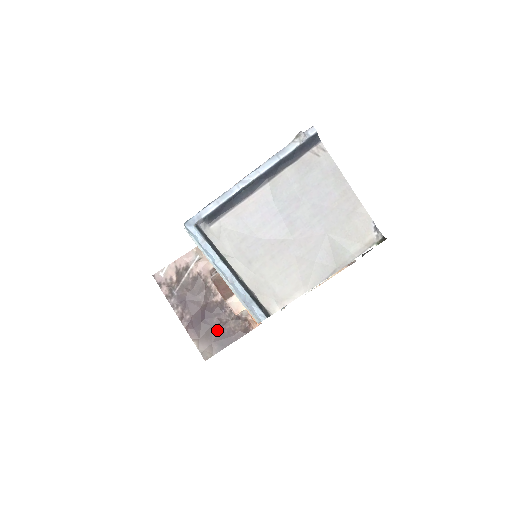
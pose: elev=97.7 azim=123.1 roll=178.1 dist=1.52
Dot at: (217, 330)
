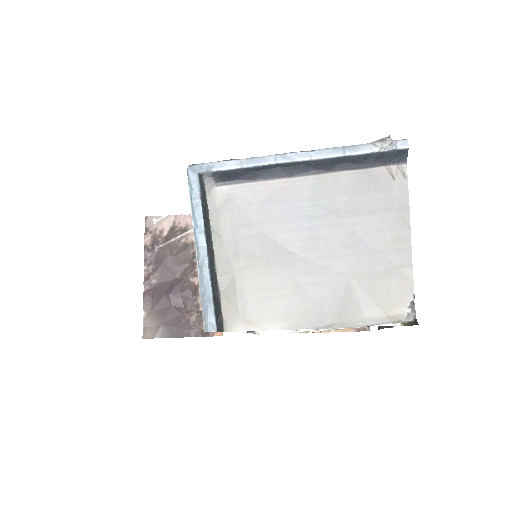
Dot at: (175, 314)
